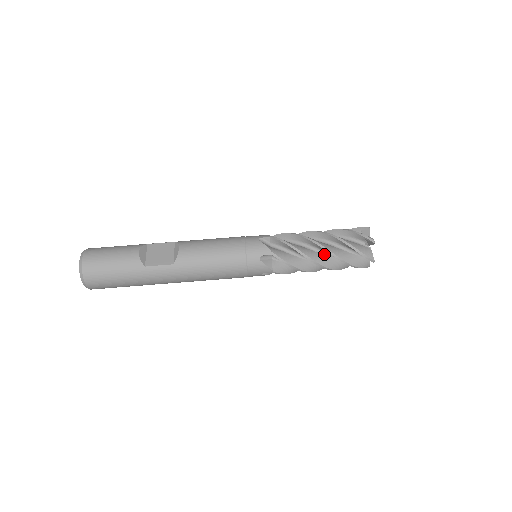
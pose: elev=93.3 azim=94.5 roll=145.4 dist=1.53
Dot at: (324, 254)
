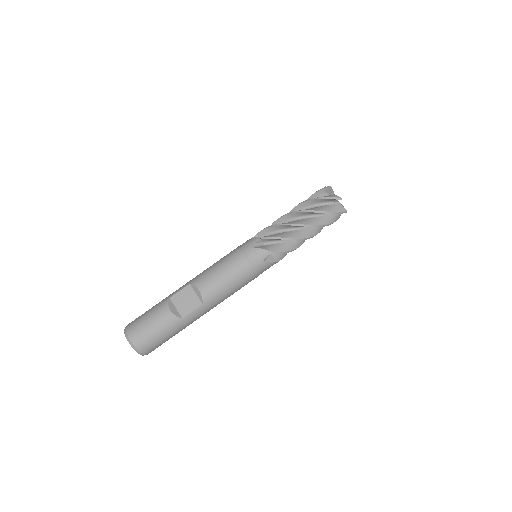
Dot at: (307, 227)
